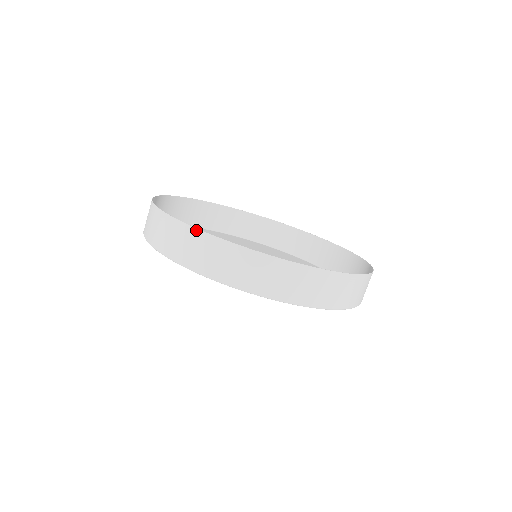
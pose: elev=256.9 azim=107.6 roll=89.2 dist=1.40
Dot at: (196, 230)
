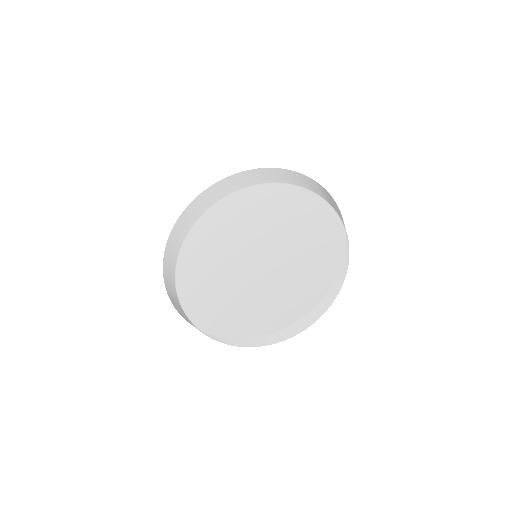
Dot at: (200, 330)
